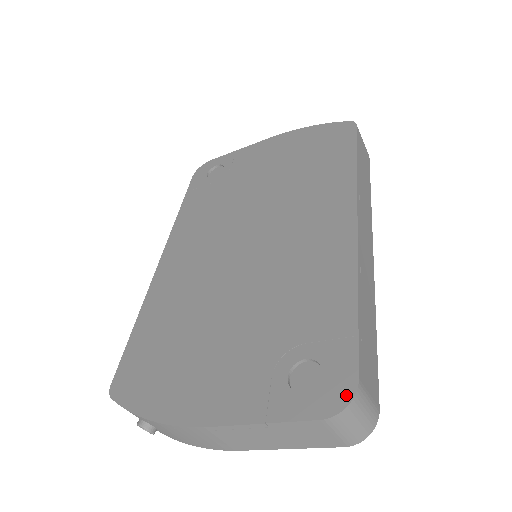
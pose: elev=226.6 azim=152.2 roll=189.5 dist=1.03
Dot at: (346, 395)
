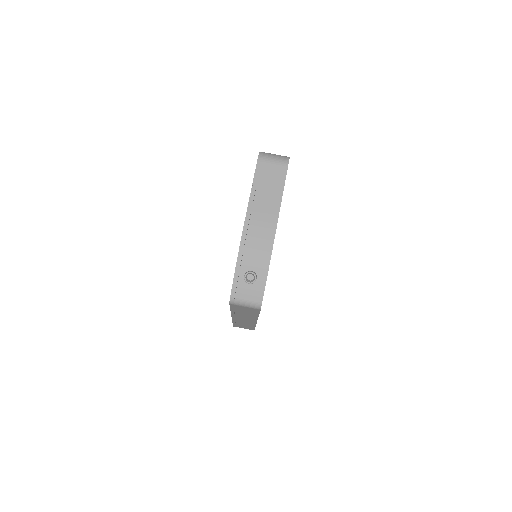
Dot at: occluded
